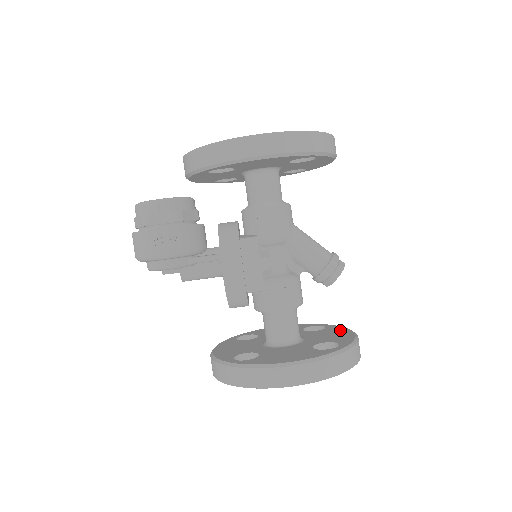
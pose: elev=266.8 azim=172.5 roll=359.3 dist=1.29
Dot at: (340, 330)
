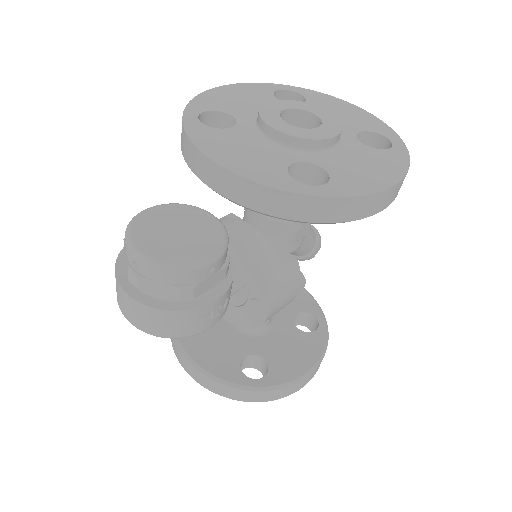
Dot at: occluded
